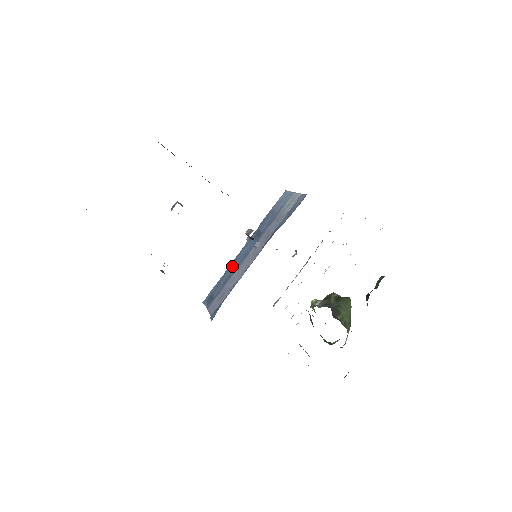
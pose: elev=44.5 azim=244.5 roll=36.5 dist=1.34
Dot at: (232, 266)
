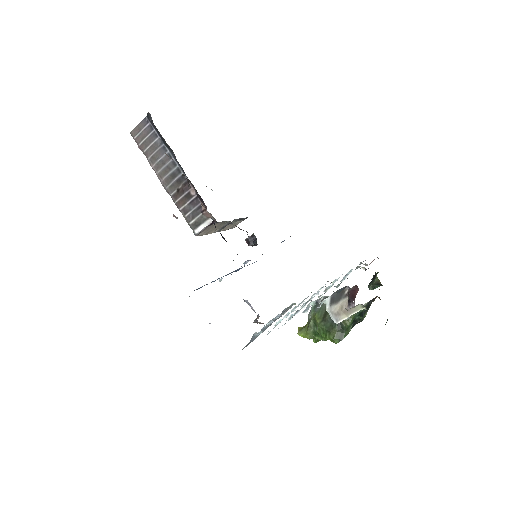
Dot at: occluded
